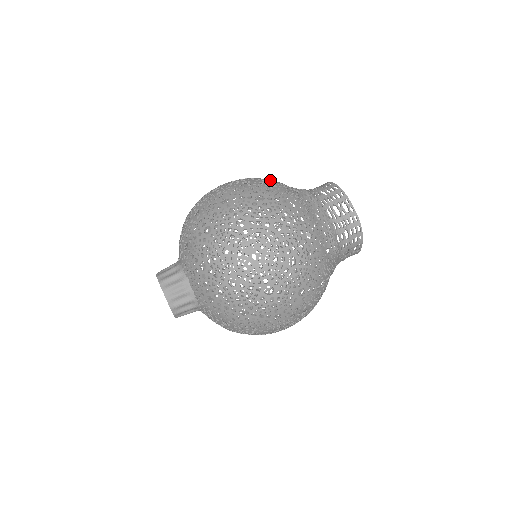
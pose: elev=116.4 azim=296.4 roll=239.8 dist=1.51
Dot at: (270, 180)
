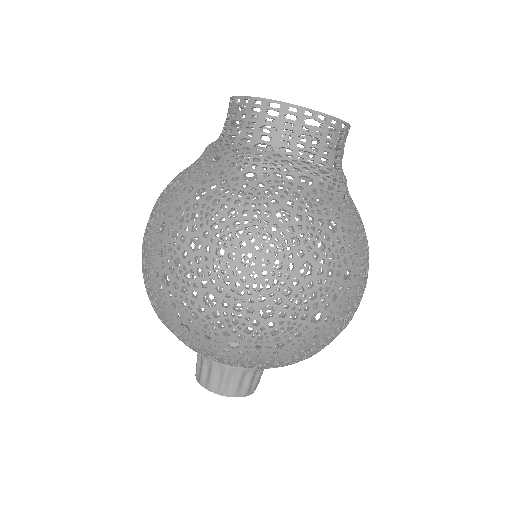
Dot at: (210, 202)
